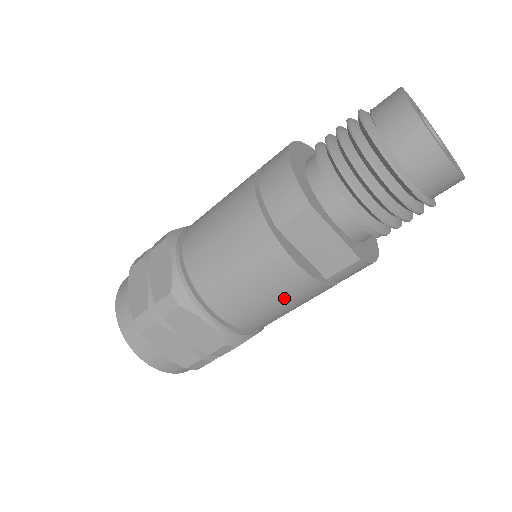
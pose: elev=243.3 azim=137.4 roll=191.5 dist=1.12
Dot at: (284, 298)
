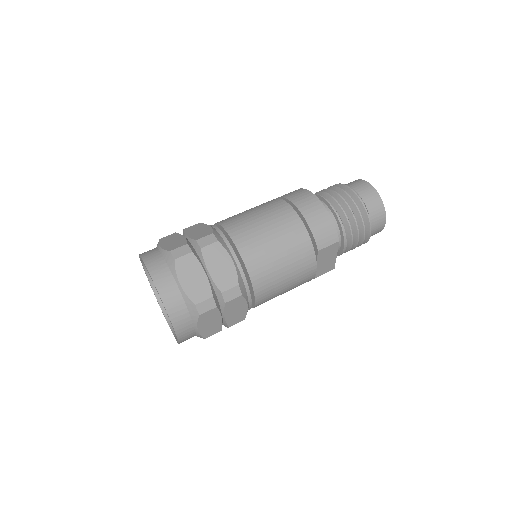
Dot at: occluded
